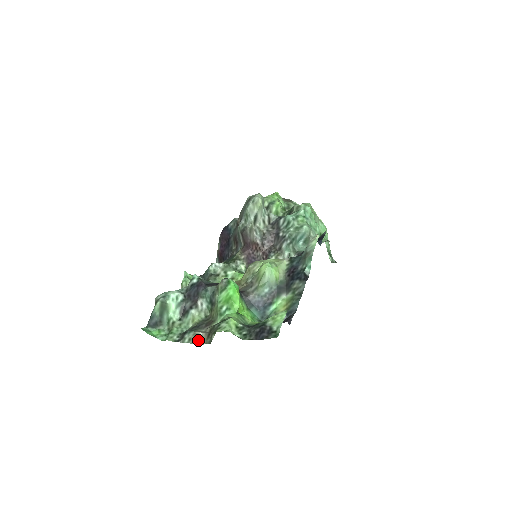
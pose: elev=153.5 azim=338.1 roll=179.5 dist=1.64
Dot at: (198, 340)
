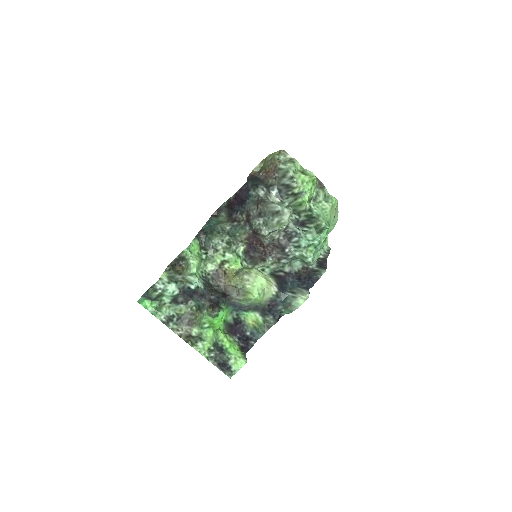
Dot at: (179, 334)
